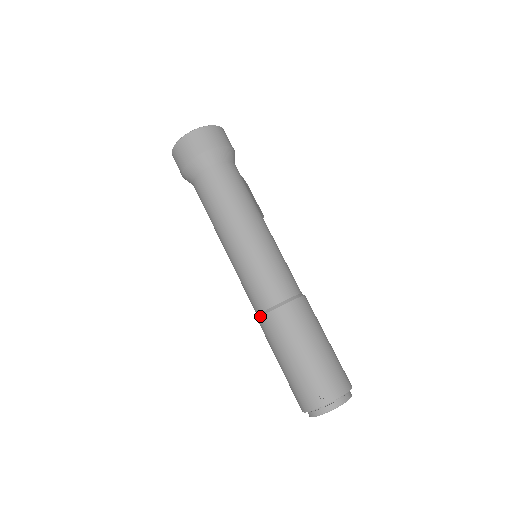
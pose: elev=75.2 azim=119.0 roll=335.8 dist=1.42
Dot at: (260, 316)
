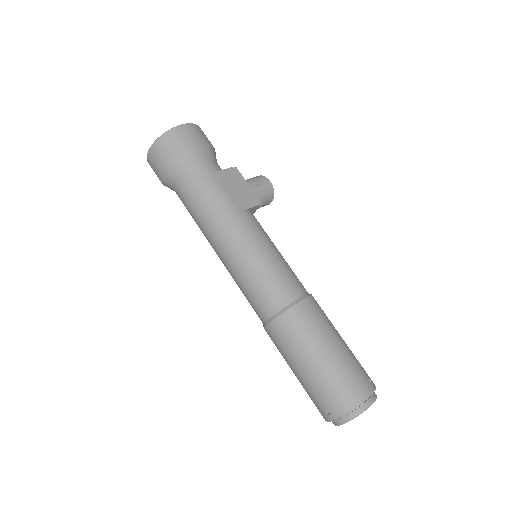
Dot at: occluded
